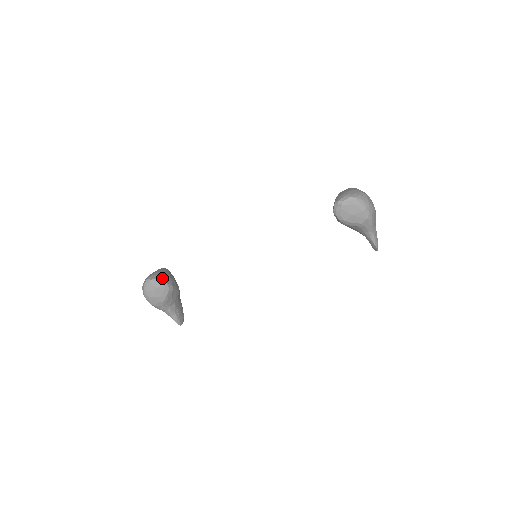
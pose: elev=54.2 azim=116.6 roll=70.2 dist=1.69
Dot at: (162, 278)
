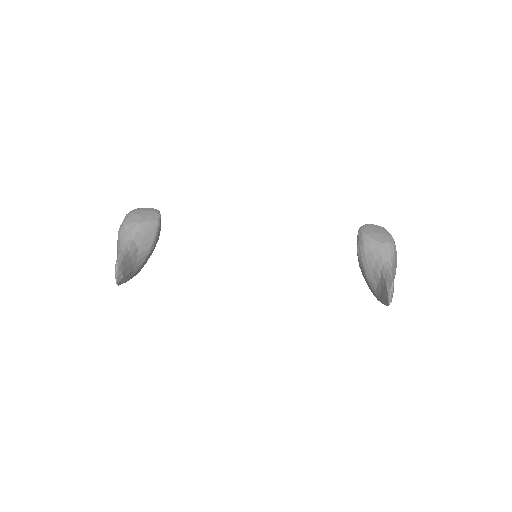
Dot at: occluded
